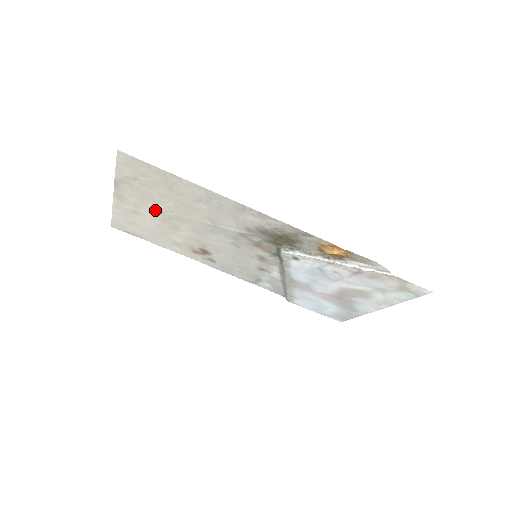
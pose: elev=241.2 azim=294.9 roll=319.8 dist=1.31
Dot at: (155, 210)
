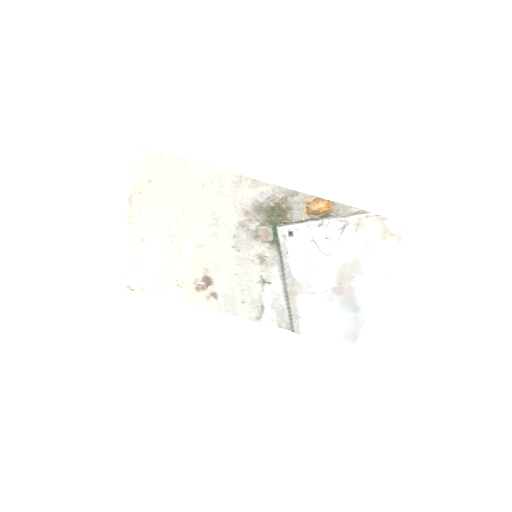
Dot at: (162, 226)
